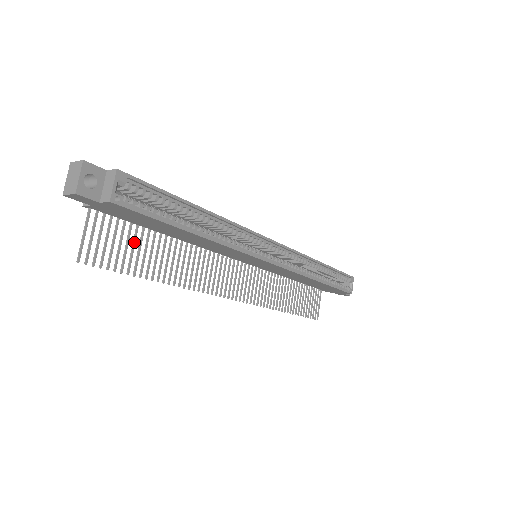
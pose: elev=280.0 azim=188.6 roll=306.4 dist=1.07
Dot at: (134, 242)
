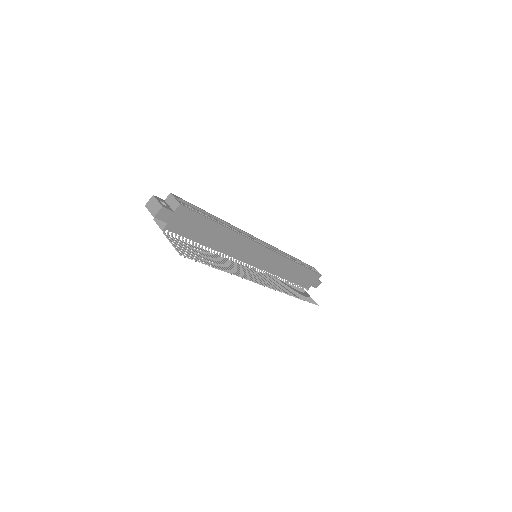
Dot at: (196, 251)
